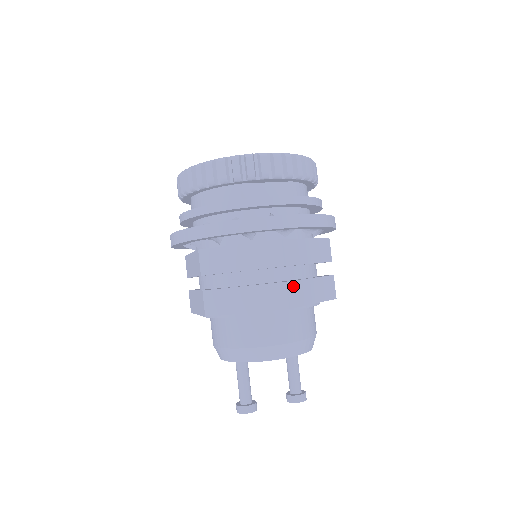
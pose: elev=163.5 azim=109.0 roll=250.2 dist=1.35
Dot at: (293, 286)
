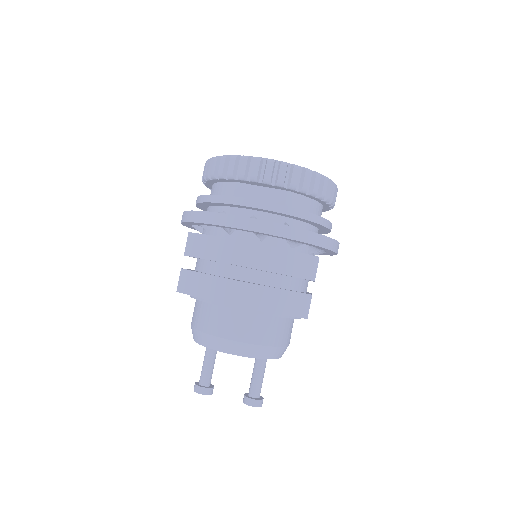
Dot at: (247, 288)
